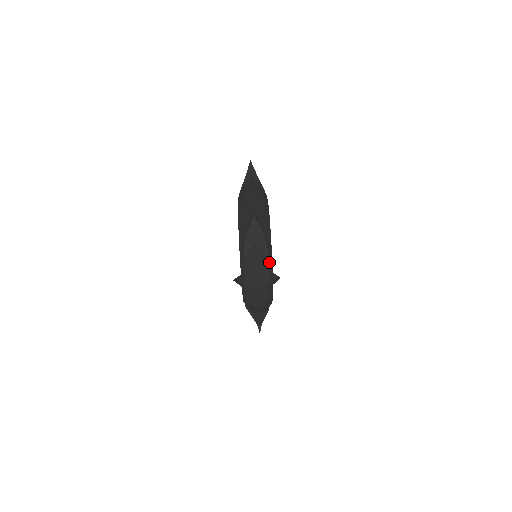
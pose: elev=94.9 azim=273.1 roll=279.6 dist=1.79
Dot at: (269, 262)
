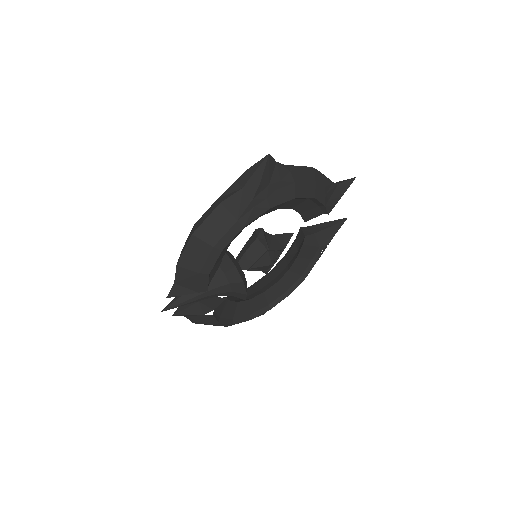
Dot at: (235, 225)
